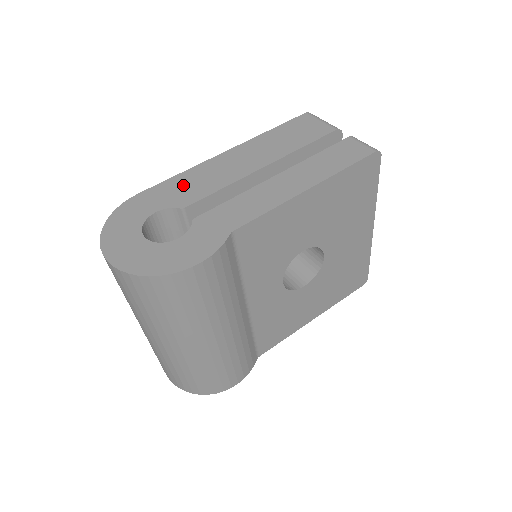
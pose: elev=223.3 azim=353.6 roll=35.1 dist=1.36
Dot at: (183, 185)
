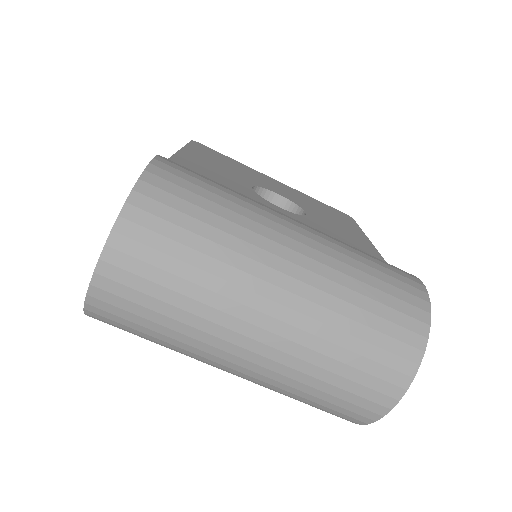
Dot at: occluded
